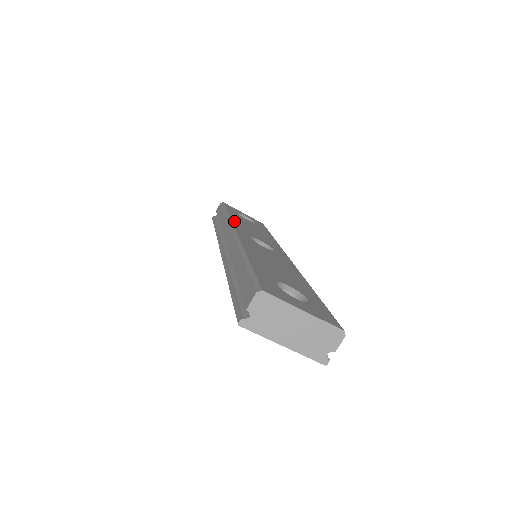
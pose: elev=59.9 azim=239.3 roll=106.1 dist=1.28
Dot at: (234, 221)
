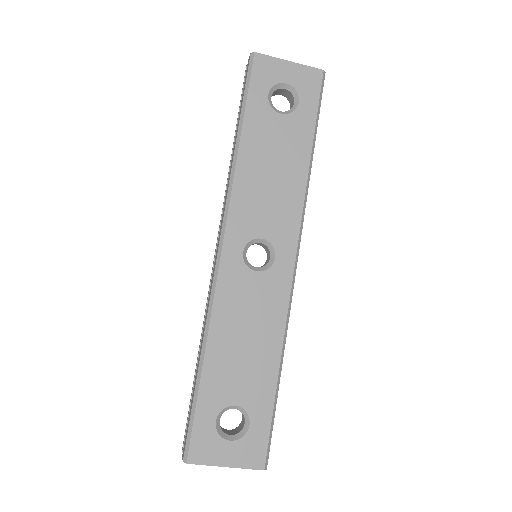
Dot at: (236, 188)
